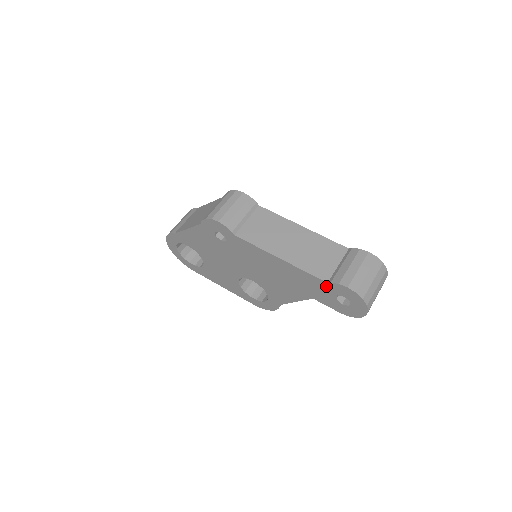
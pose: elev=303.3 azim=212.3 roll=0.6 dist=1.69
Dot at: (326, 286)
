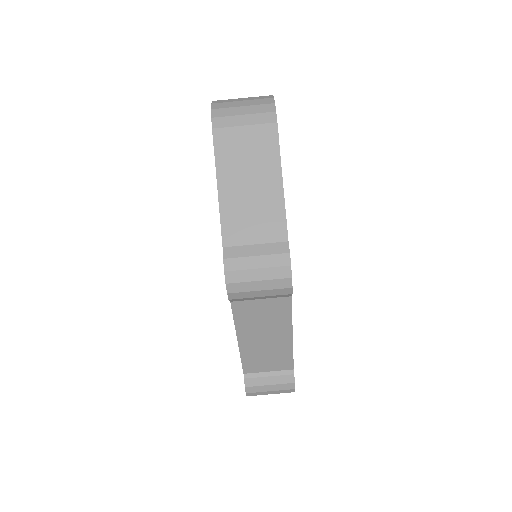
Dot at: occluded
